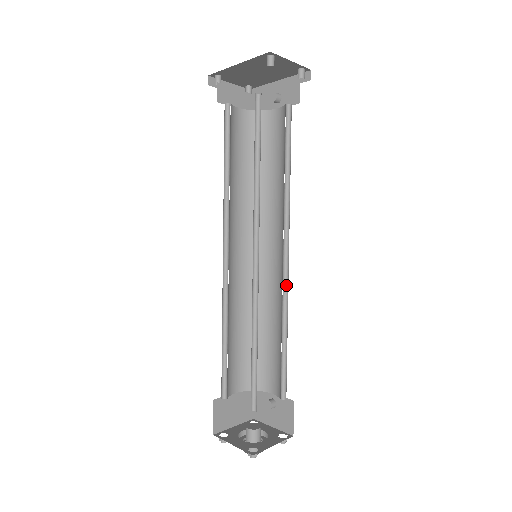
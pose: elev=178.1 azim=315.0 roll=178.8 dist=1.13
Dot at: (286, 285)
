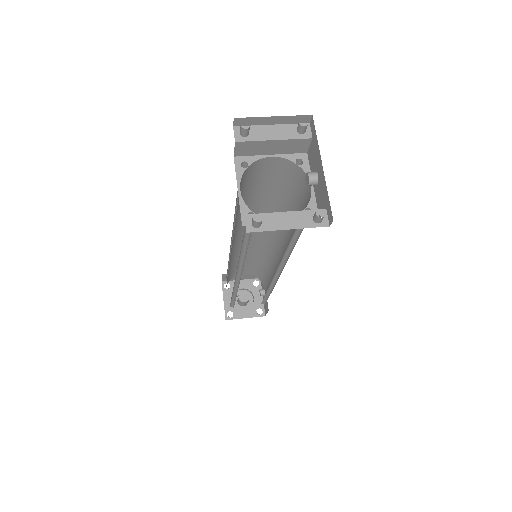
Dot at: (276, 280)
